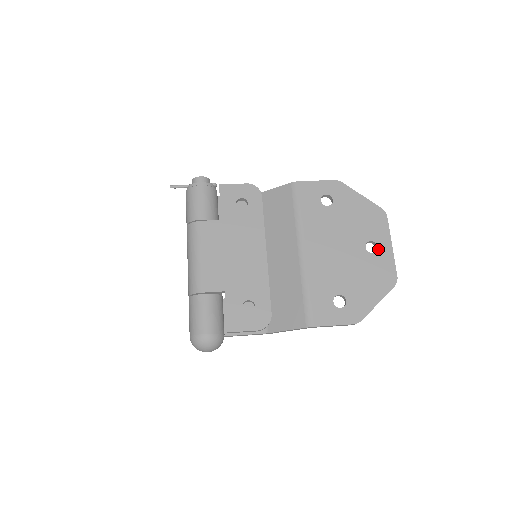
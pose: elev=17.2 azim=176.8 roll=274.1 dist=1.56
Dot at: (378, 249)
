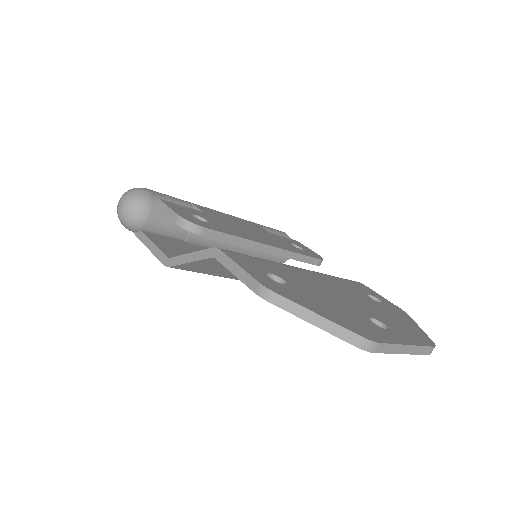
Dot at: (385, 329)
